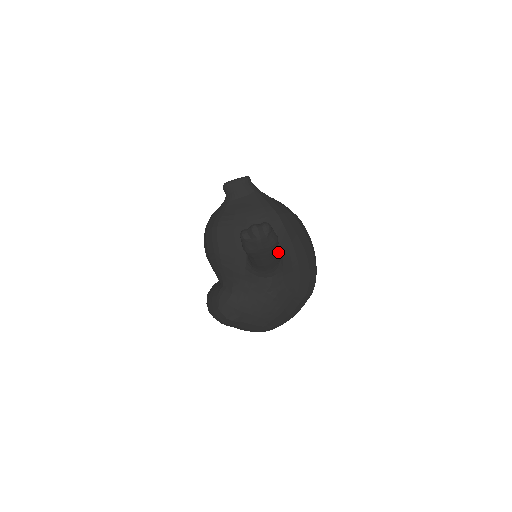
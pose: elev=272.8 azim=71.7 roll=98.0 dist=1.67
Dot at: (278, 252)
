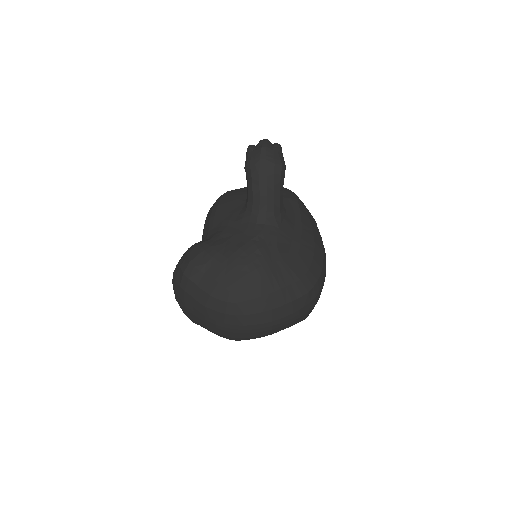
Dot at: (281, 194)
